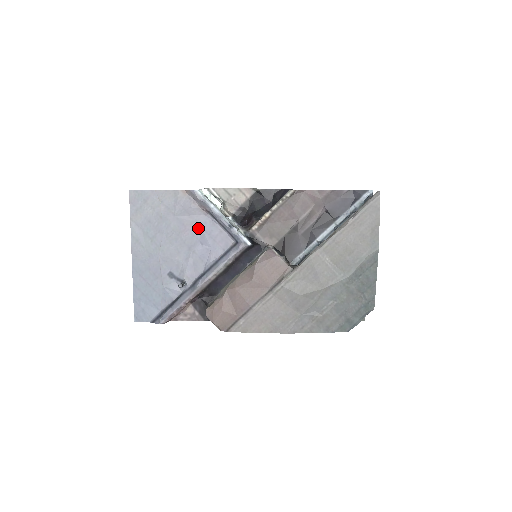
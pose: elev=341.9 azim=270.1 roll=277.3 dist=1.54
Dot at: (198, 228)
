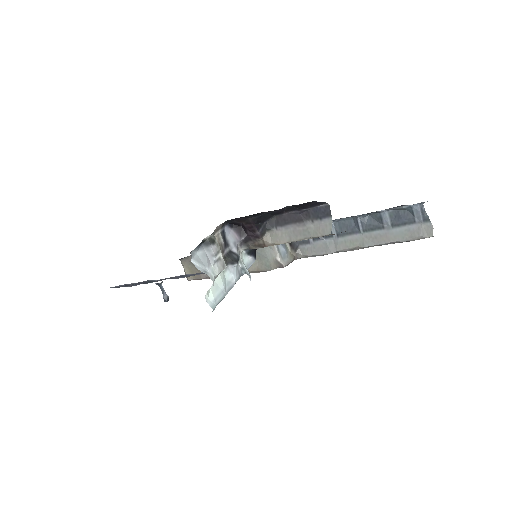
Dot at: occluded
